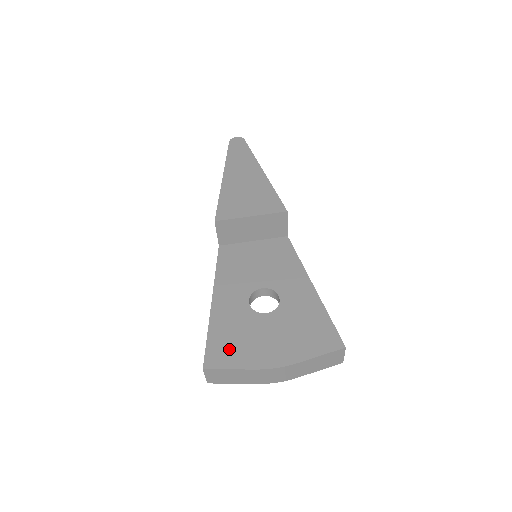
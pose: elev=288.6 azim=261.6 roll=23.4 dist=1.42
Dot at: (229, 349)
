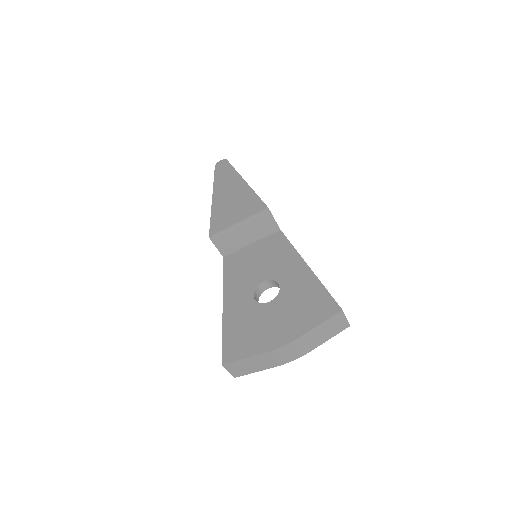
Dot at: (241, 342)
